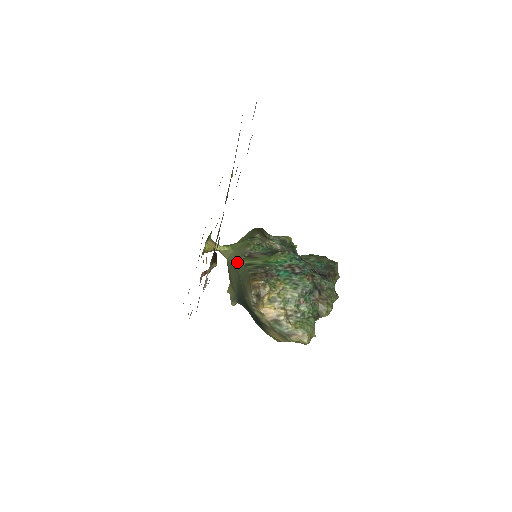
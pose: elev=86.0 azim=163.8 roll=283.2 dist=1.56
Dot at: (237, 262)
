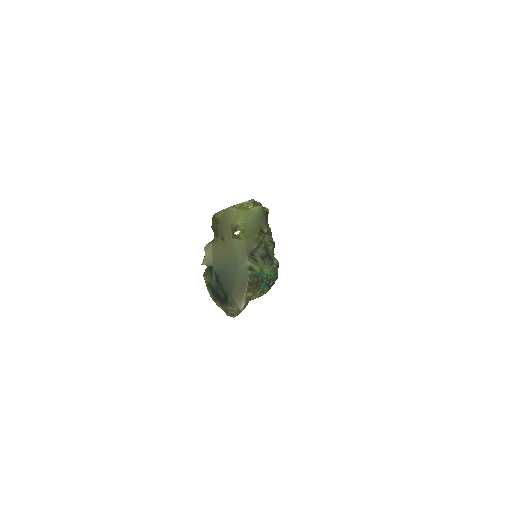
Dot at: (242, 255)
